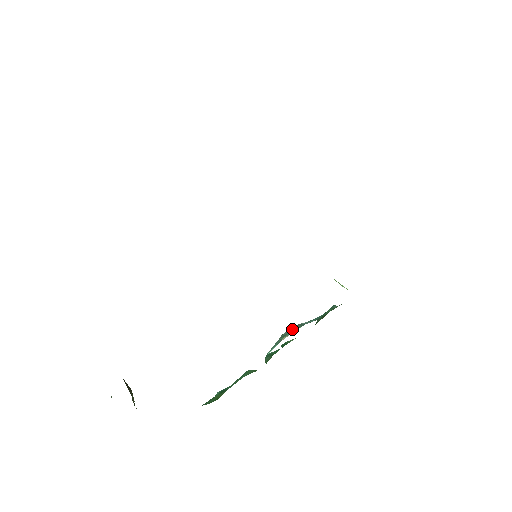
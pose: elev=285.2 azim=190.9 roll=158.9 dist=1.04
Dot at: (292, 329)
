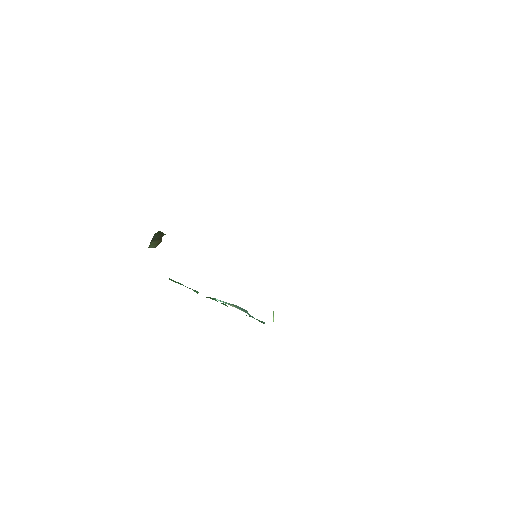
Dot at: (242, 308)
